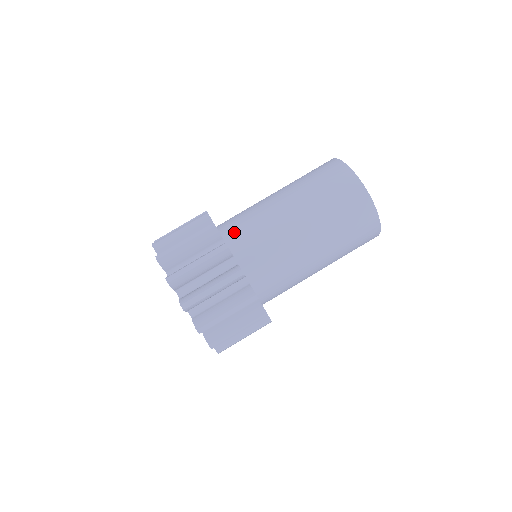
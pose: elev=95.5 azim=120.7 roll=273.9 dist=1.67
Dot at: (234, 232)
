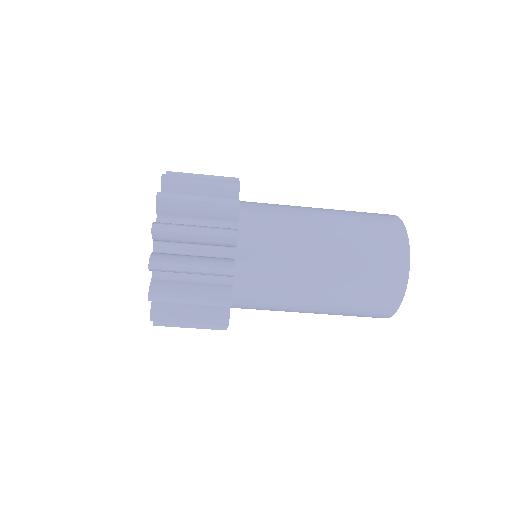
Dot at: (252, 245)
